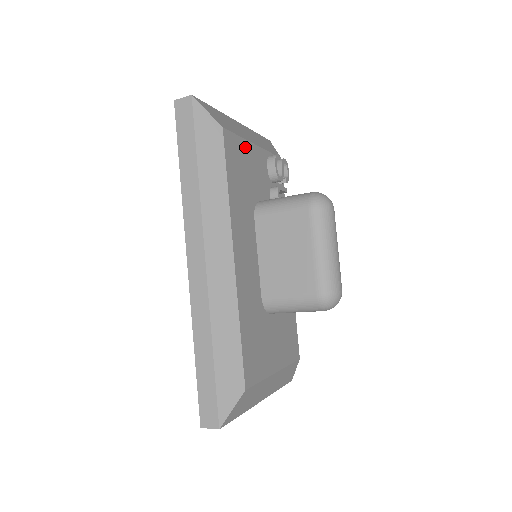
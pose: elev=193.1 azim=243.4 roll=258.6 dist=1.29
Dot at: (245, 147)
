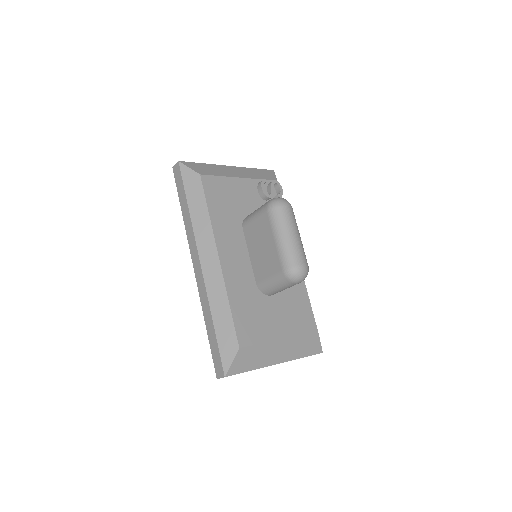
Dot at: (228, 182)
